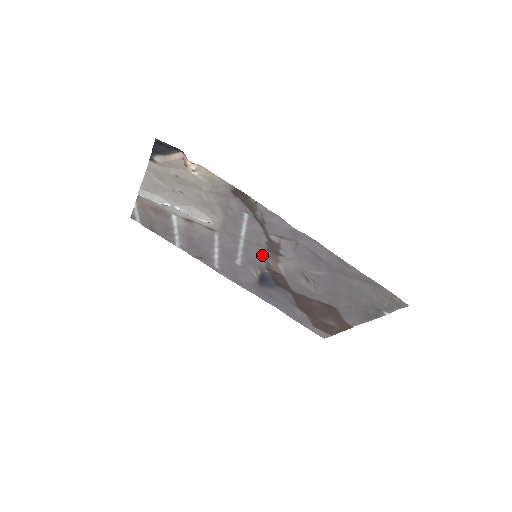
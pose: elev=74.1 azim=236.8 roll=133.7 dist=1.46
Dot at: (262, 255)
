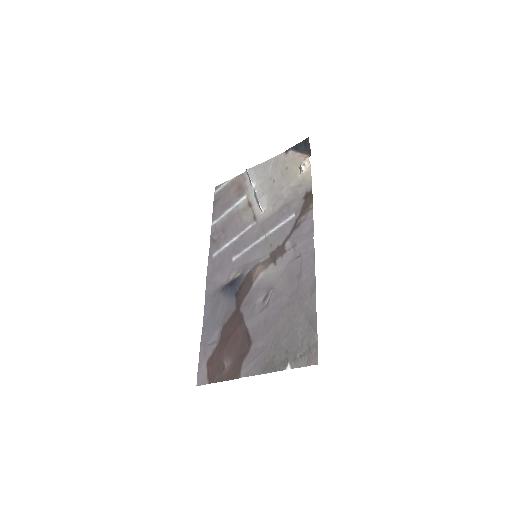
Dot at: (261, 258)
